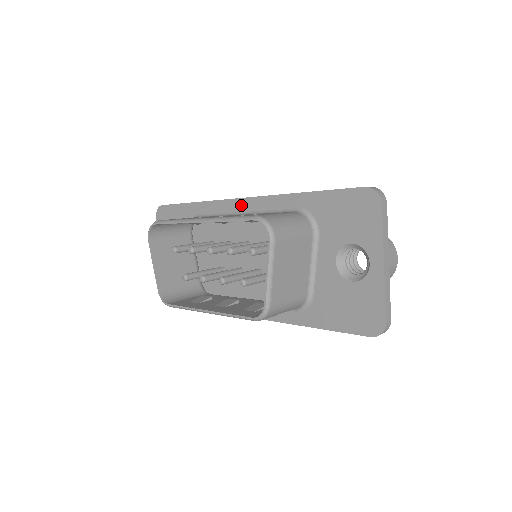
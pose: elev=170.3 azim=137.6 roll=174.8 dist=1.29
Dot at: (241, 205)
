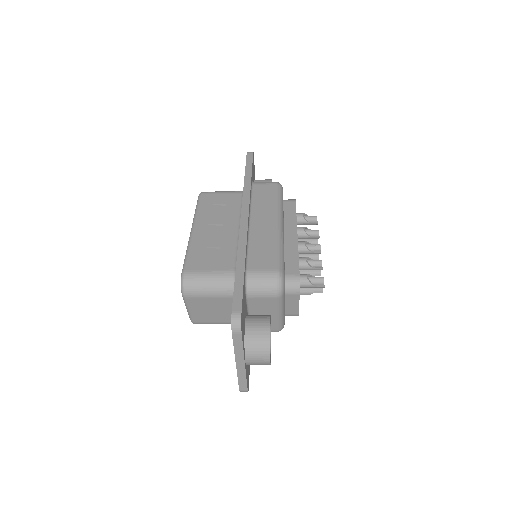
Dot at: occluded
